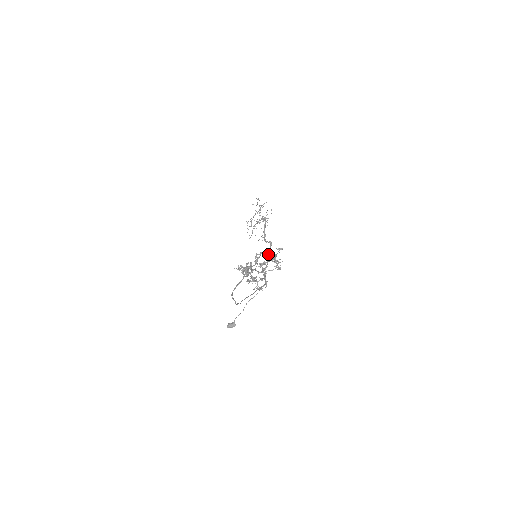
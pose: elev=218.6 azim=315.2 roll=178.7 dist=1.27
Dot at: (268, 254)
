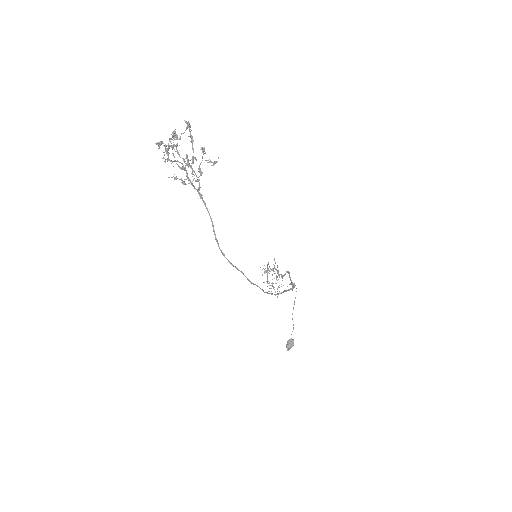
Dot at: (291, 280)
